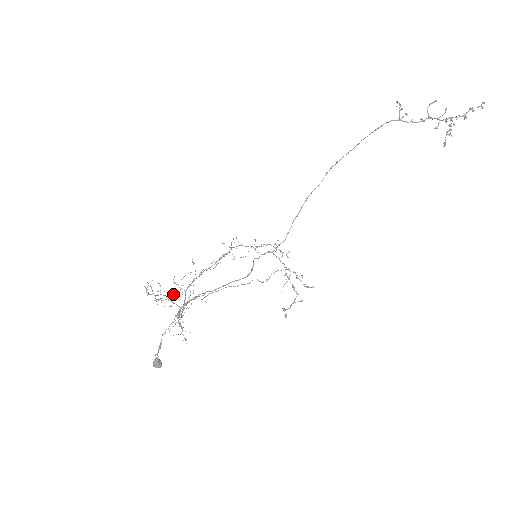
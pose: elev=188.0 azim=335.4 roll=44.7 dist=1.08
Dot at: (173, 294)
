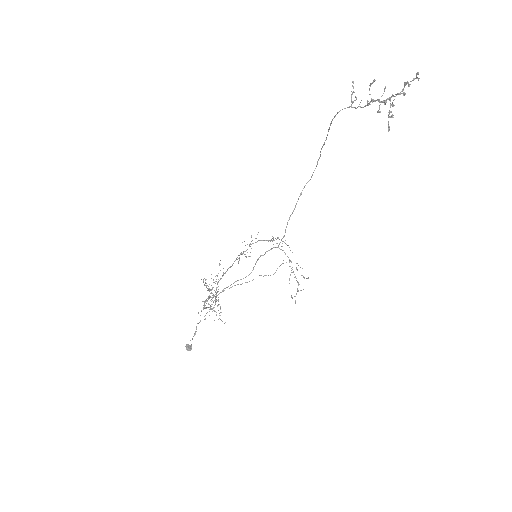
Dot at: (213, 287)
